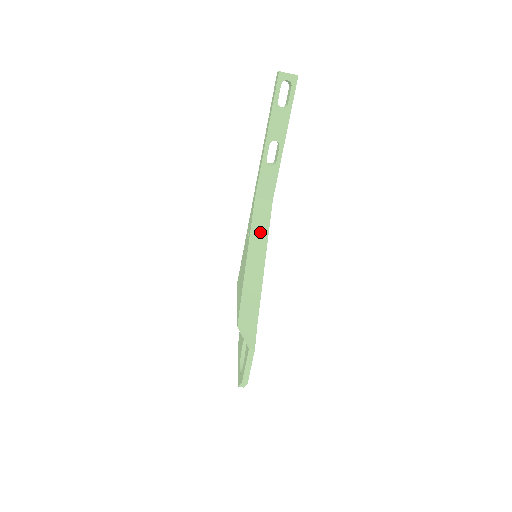
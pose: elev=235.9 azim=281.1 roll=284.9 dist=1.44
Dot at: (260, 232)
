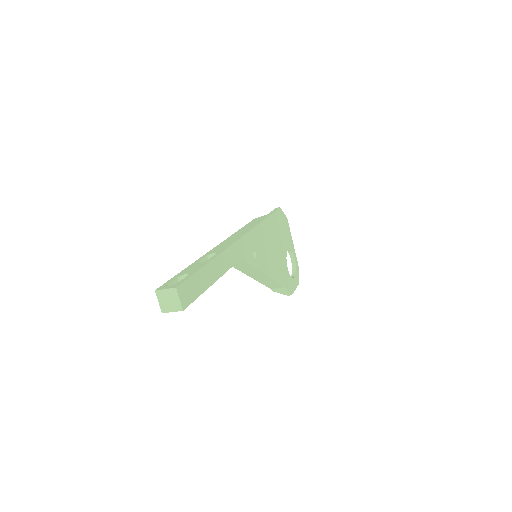
Dot at: (248, 270)
